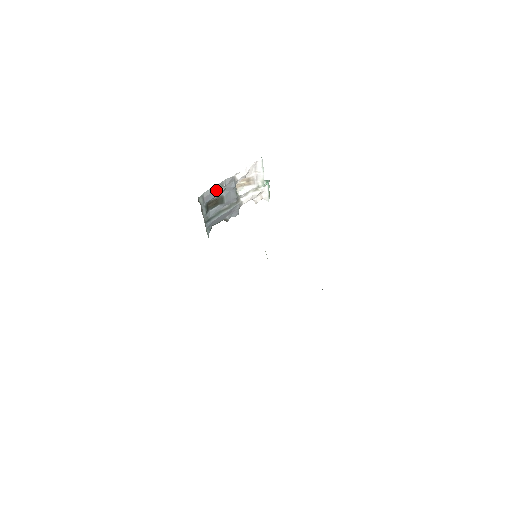
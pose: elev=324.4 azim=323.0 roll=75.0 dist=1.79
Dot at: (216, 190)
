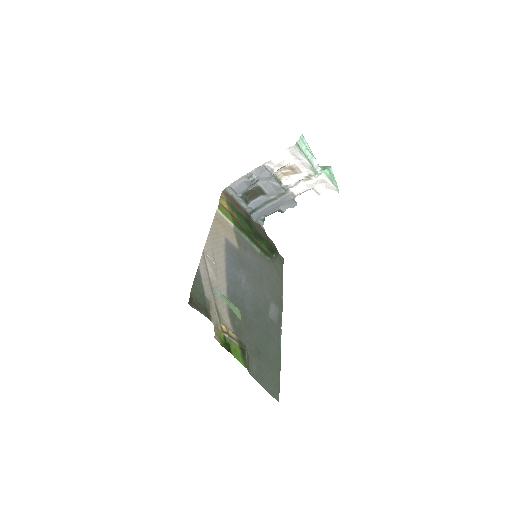
Dot at: (245, 181)
